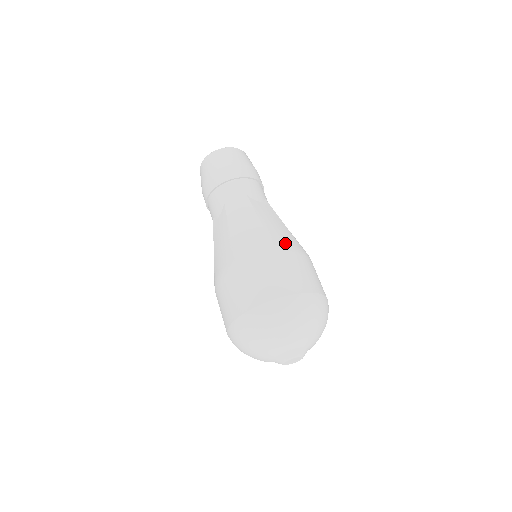
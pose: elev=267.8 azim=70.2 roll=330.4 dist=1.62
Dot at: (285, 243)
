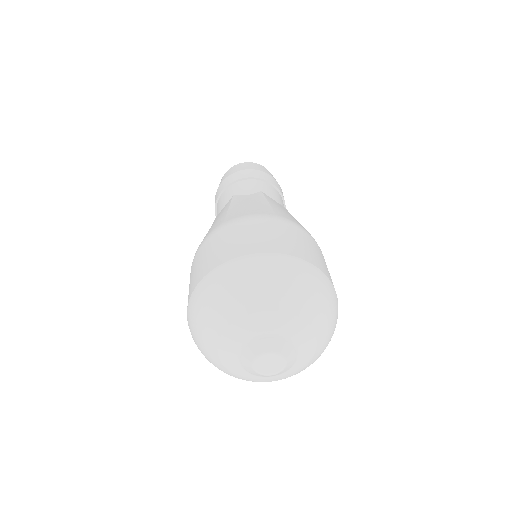
Dot at: (293, 220)
